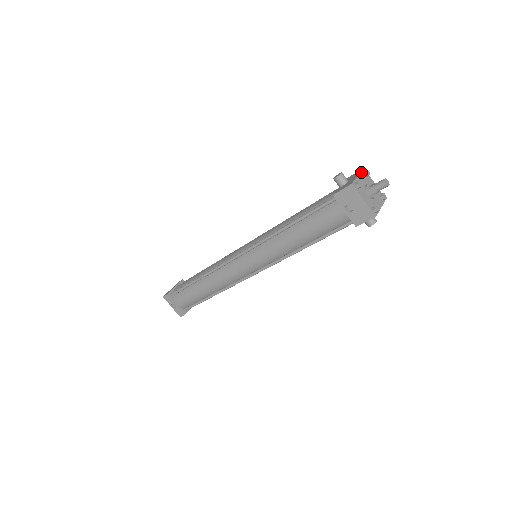
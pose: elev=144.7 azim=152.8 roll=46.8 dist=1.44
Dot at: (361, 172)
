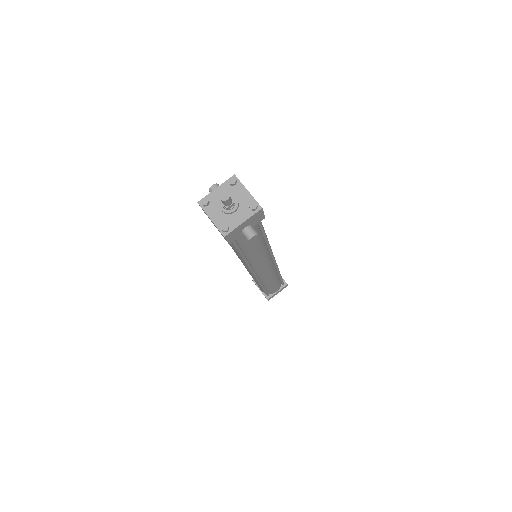
Dot at: (225, 182)
